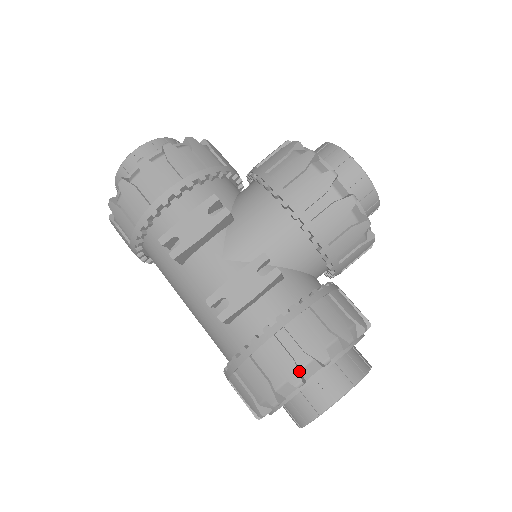
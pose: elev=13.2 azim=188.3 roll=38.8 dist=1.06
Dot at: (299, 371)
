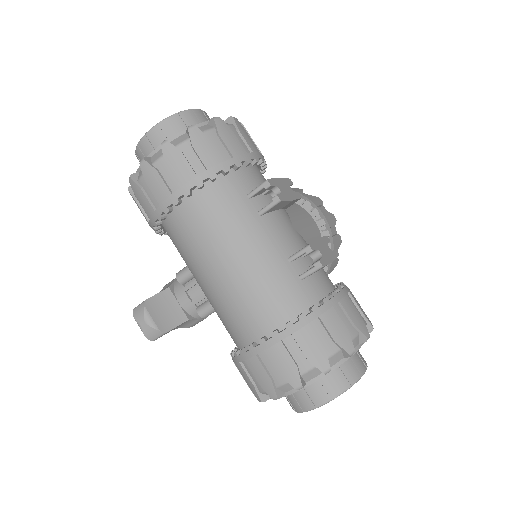
Dot at: (364, 328)
